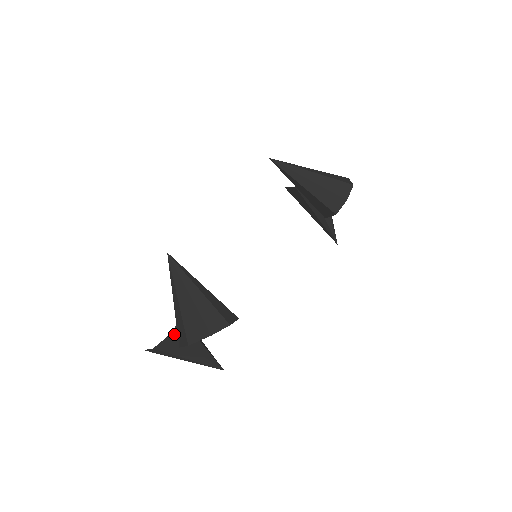
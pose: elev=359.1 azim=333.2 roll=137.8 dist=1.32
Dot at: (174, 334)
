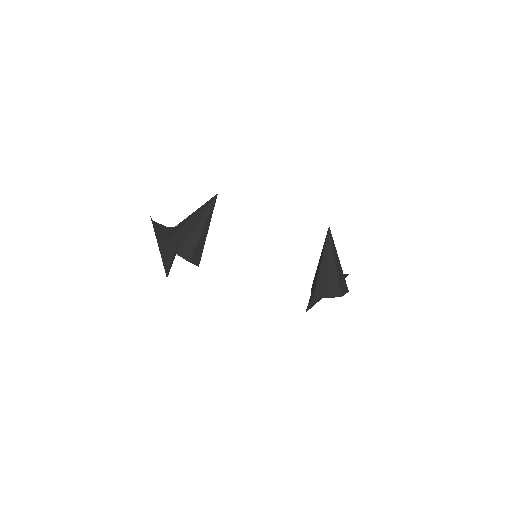
Dot at: (169, 229)
